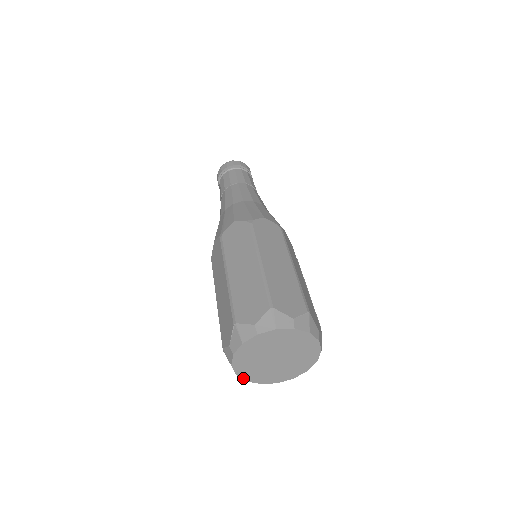
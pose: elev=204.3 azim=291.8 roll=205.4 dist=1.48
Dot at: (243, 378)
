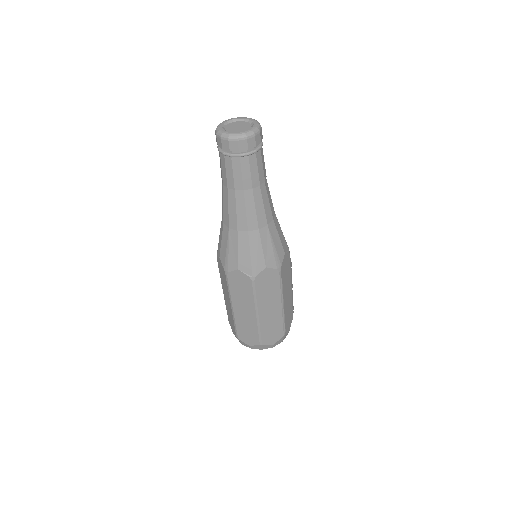
Dot at: occluded
